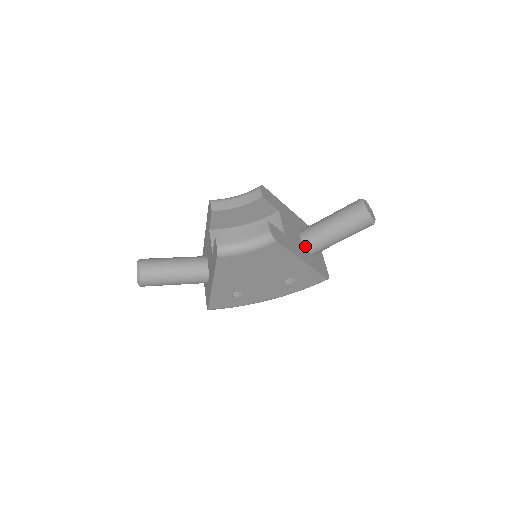
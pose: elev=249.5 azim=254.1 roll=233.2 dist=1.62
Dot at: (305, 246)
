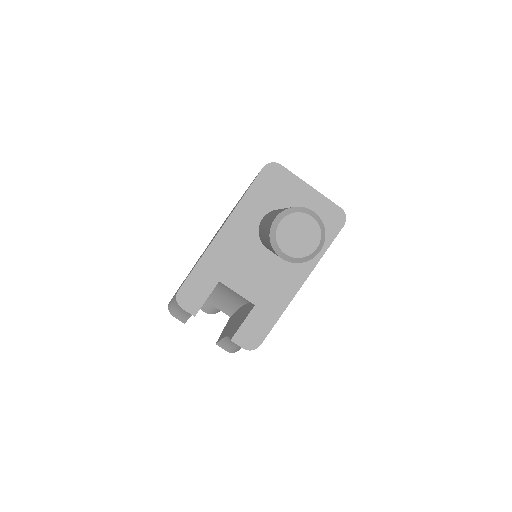
Dot at: occluded
